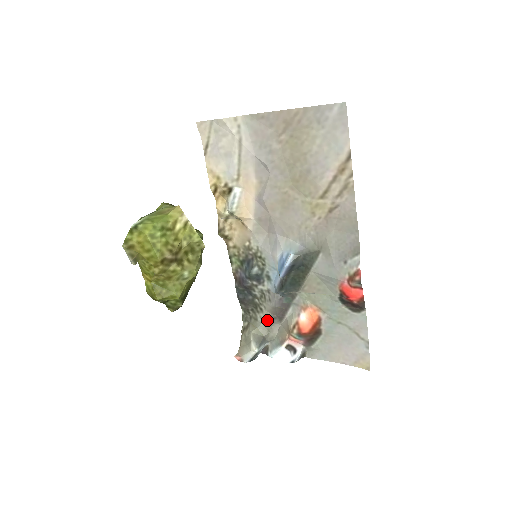
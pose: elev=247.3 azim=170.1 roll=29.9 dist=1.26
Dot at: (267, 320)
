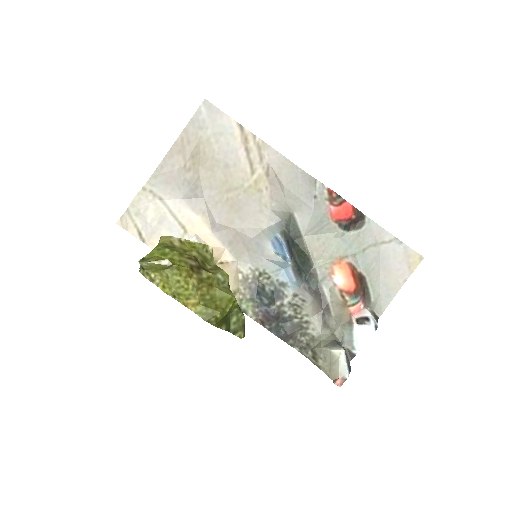
Dot at: (320, 324)
